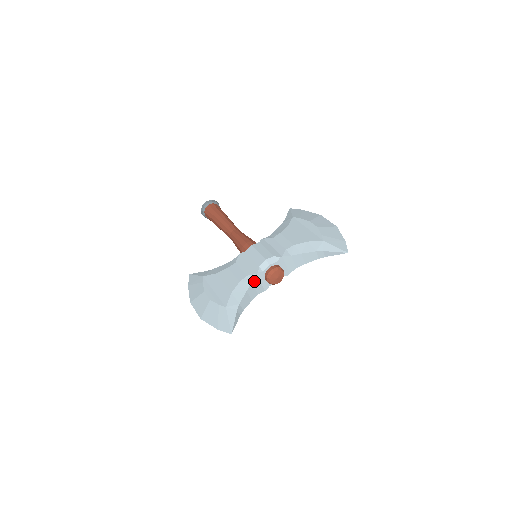
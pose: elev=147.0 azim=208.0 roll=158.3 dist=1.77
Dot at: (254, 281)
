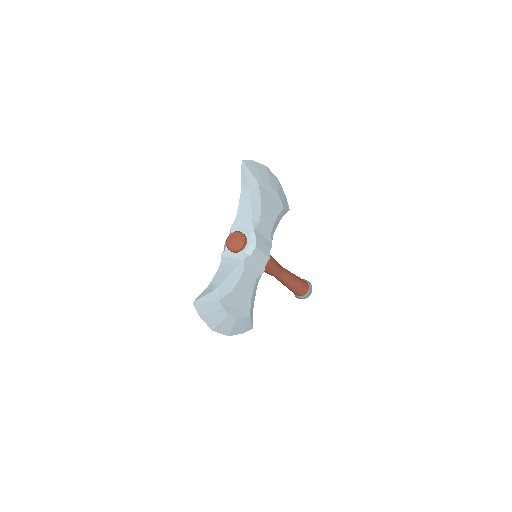
Dot at: (223, 262)
